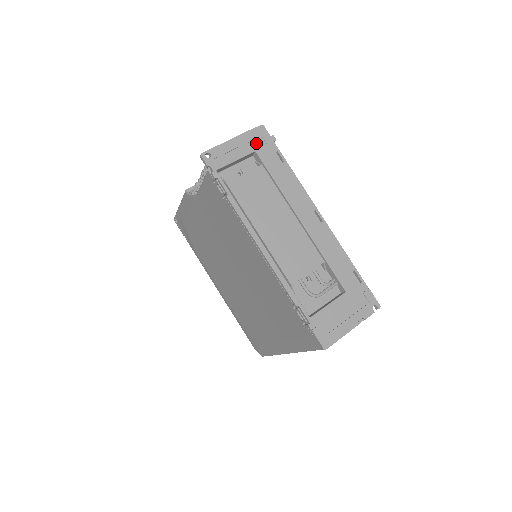
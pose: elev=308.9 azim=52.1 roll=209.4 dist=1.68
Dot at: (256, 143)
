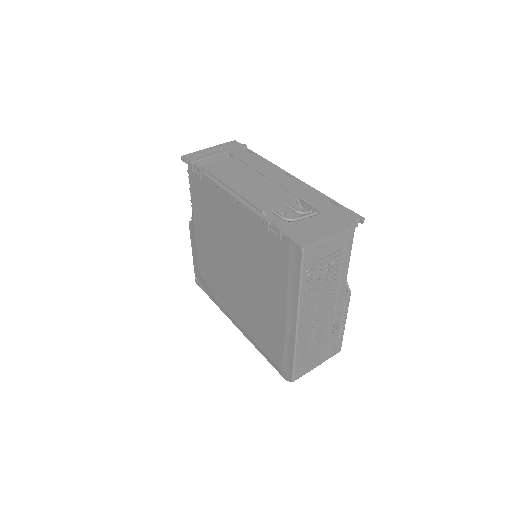
Dot at: (229, 148)
